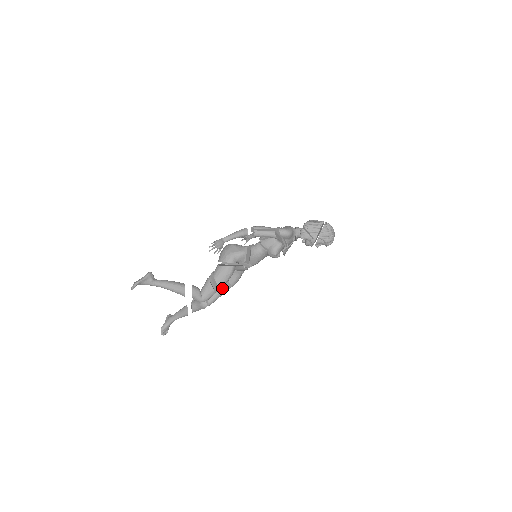
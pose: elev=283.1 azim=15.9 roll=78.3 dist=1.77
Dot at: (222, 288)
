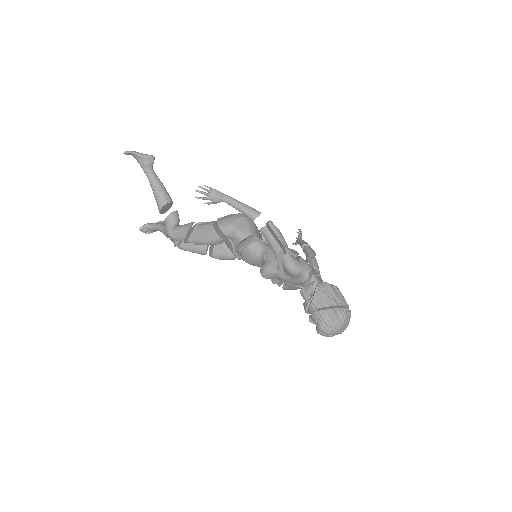
Dot at: (203, 247)
